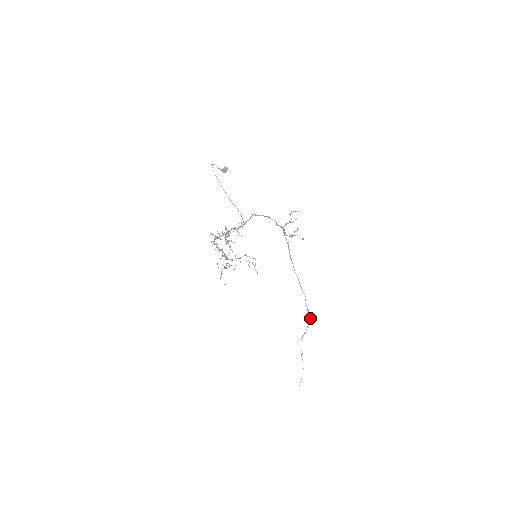
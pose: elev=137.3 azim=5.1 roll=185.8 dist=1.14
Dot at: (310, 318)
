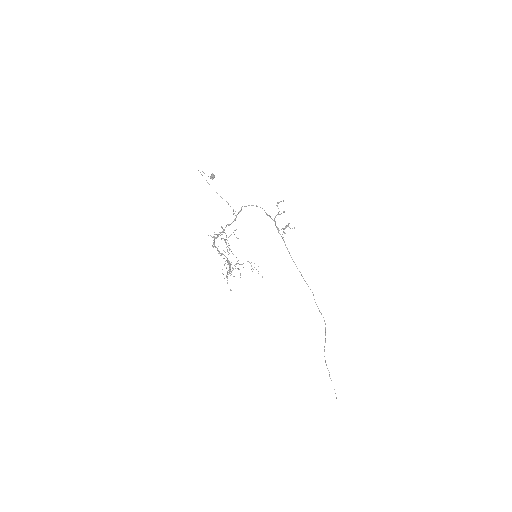
Dot at: (325, 323)
